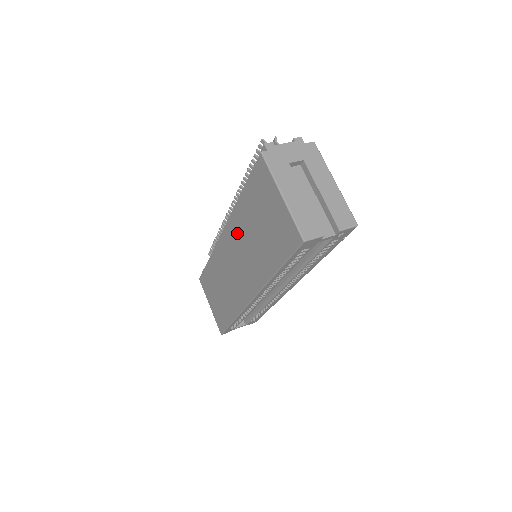
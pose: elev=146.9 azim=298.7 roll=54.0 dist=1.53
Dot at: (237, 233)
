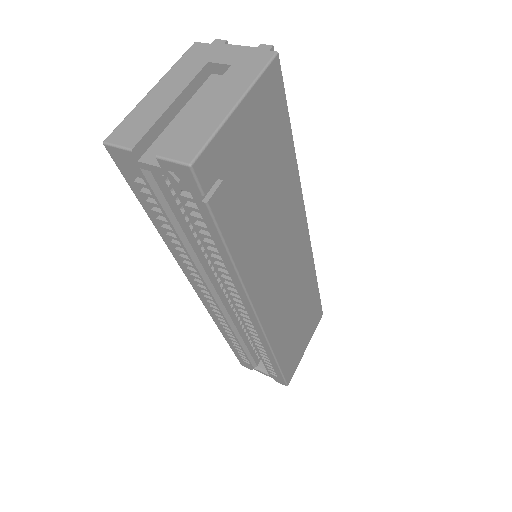
Dot at: occluded
